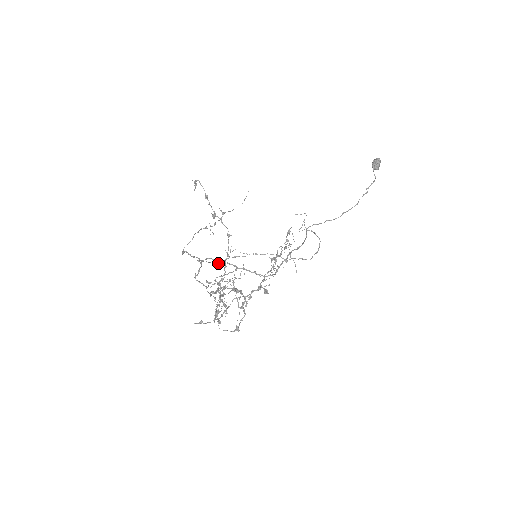
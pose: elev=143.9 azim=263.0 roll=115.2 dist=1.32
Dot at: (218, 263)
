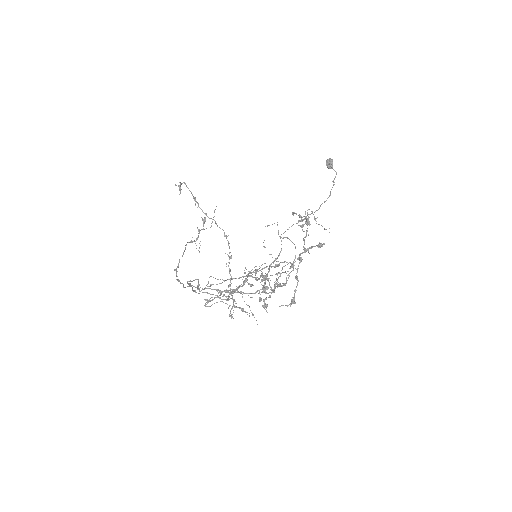
Dot at: occluded
